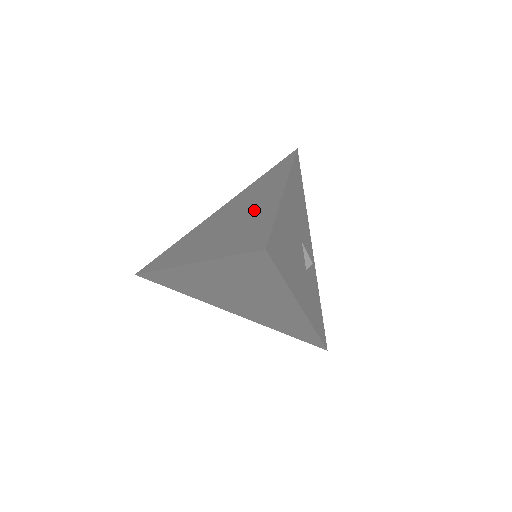
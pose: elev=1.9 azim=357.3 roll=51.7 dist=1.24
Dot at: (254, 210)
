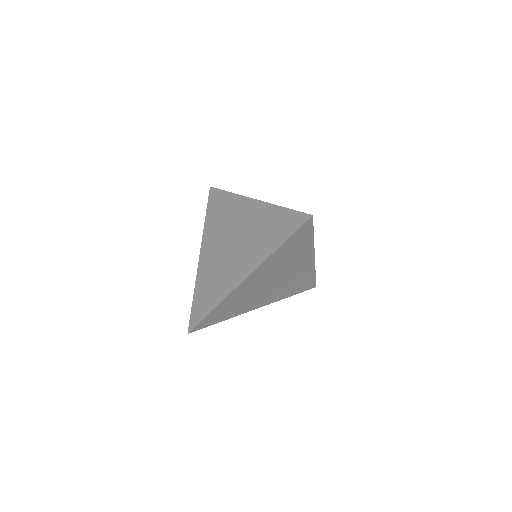
Dot at: (251, 222)
